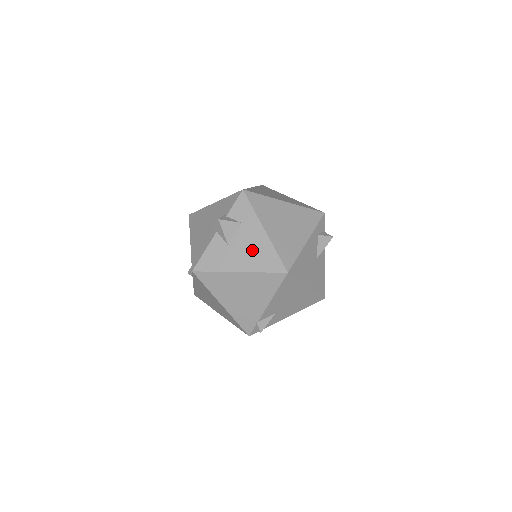
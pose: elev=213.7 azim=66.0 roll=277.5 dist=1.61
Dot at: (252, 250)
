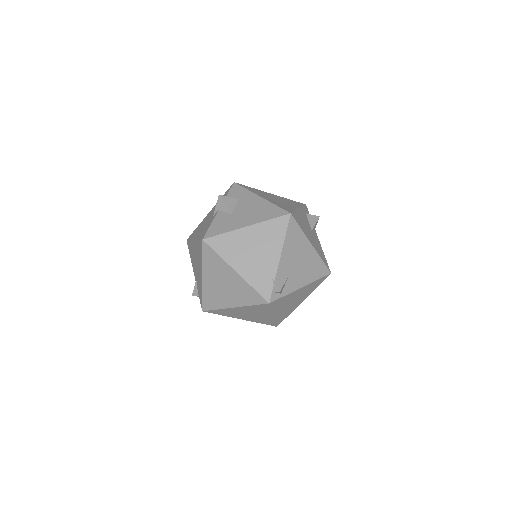
Dot at: (254, 210)
